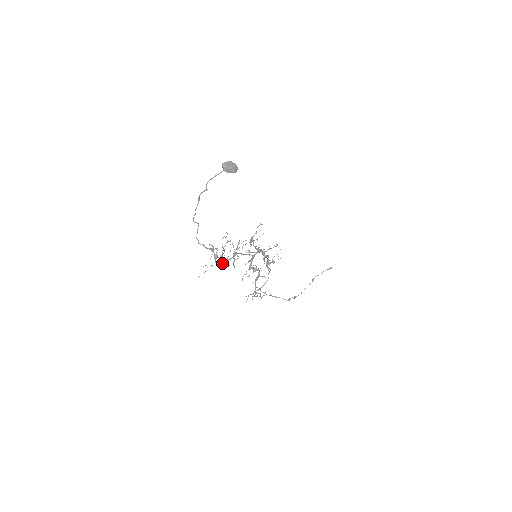
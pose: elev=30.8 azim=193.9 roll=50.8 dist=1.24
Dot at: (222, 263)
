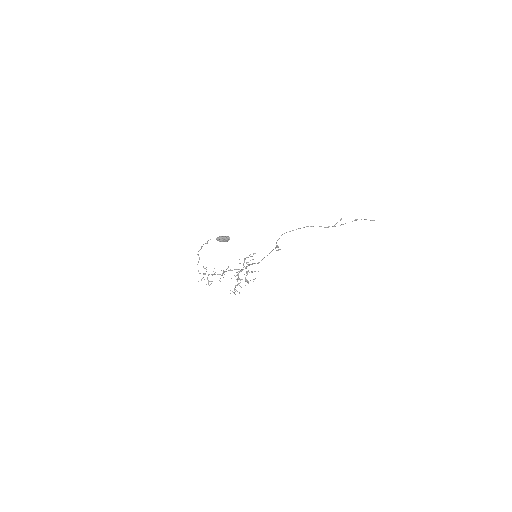
Dot at: (210, 281)
